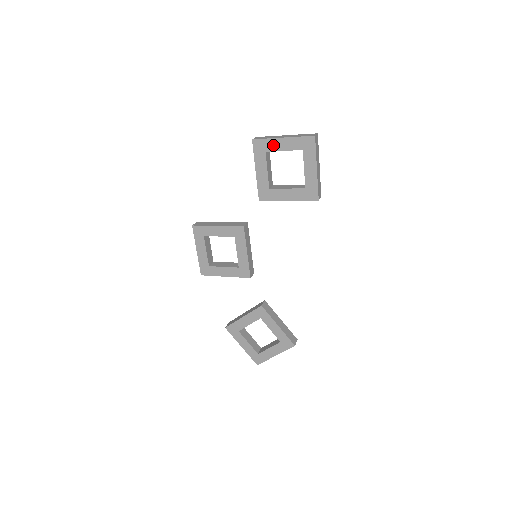
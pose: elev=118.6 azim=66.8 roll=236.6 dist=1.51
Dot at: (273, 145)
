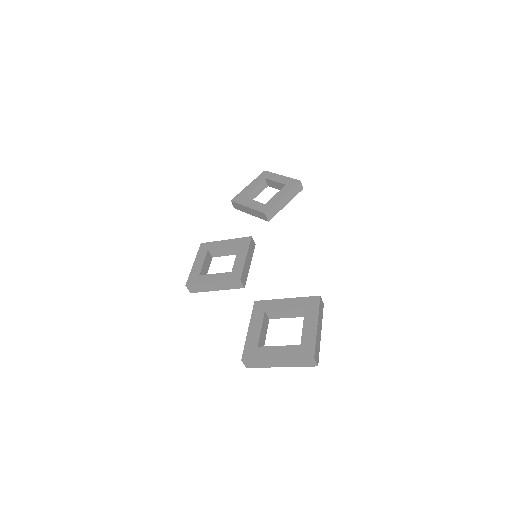
Dot at: occluded
